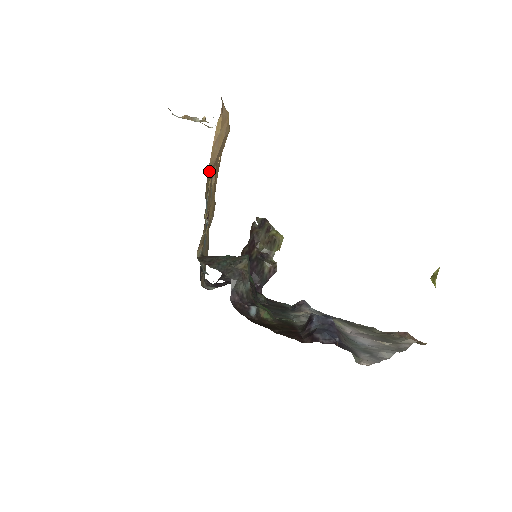
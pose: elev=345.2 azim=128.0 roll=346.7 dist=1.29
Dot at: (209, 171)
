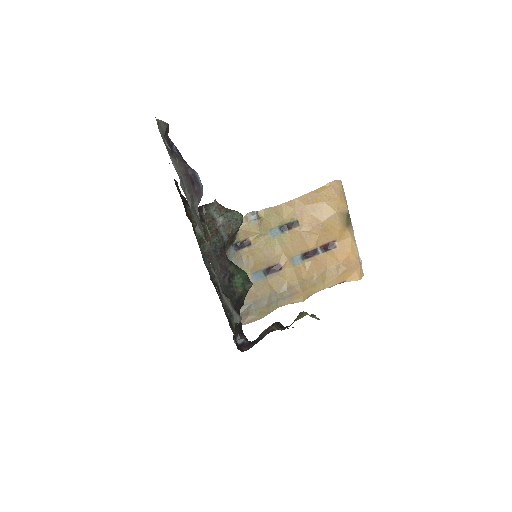
Dot at: (293, 205)
